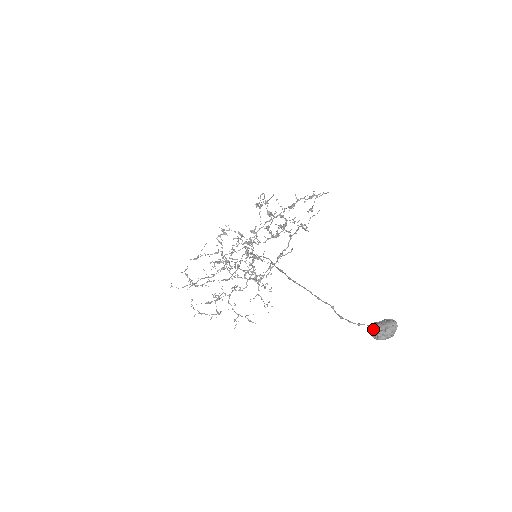
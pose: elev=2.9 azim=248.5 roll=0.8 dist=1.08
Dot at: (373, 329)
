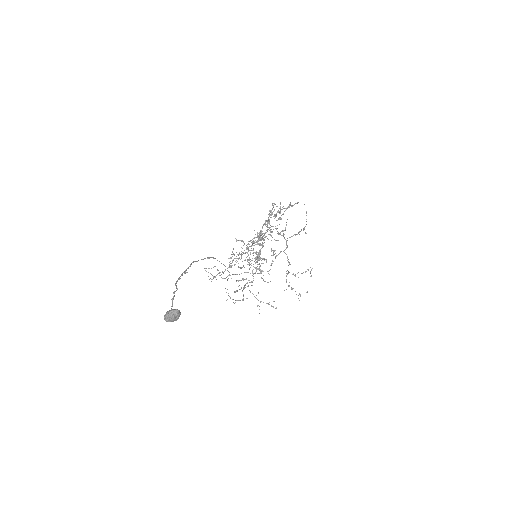
Dot at: (166, 314)
